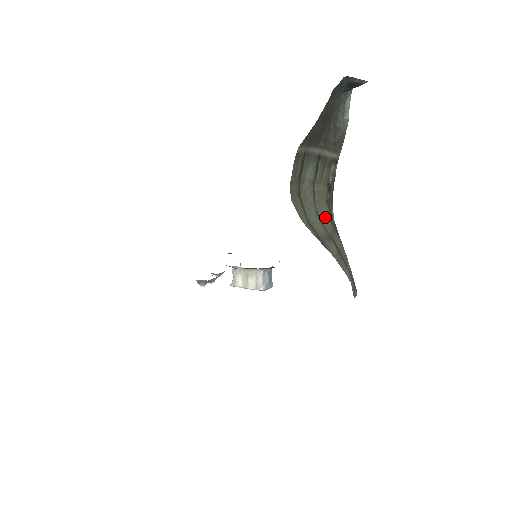
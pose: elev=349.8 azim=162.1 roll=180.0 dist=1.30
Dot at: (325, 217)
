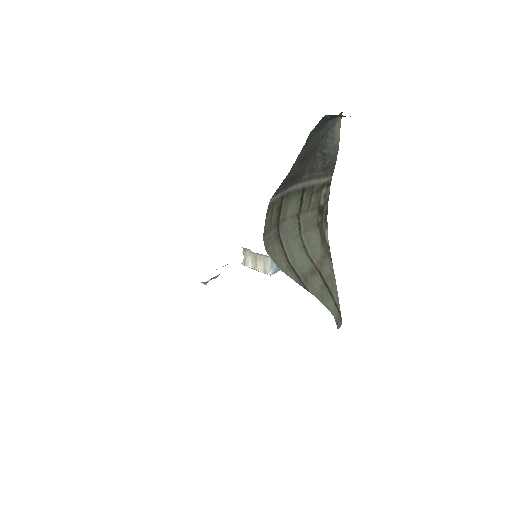
Dot at: (314, 244)
